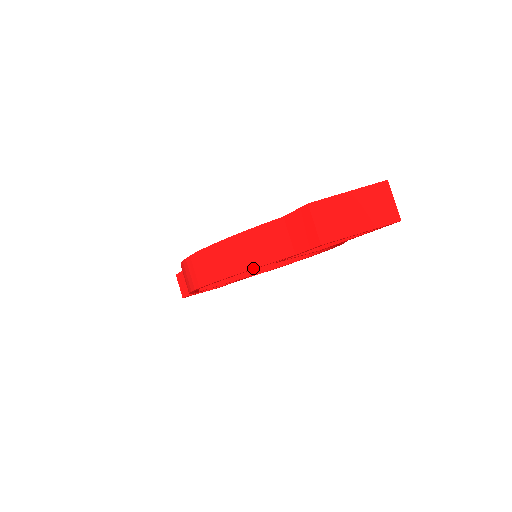
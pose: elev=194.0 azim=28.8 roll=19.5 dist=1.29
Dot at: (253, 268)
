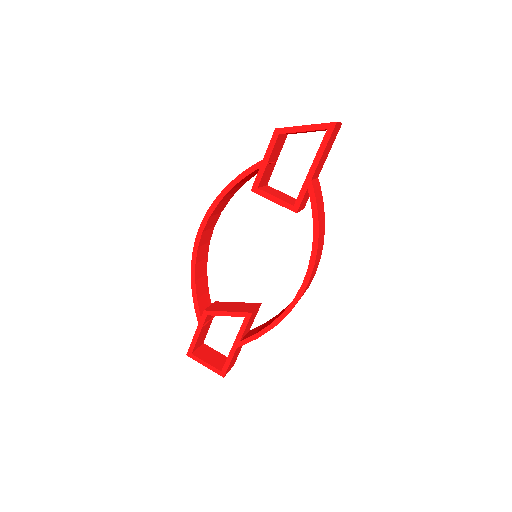
Dot at: (234, 179)
